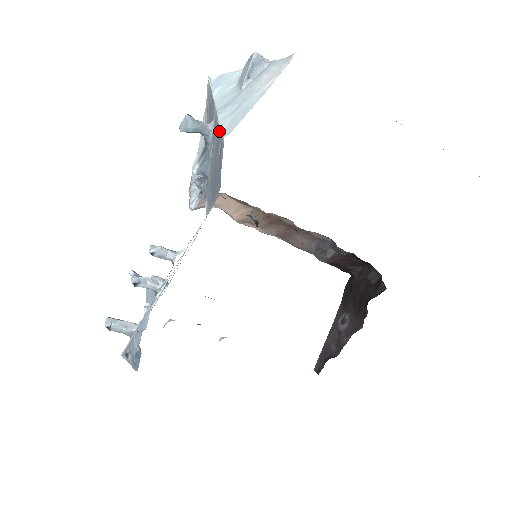
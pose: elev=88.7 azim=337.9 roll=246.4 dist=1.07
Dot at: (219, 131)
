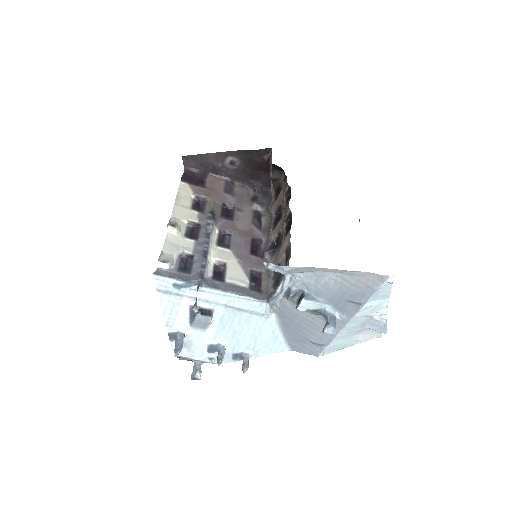
Dot at: (326, 345)
